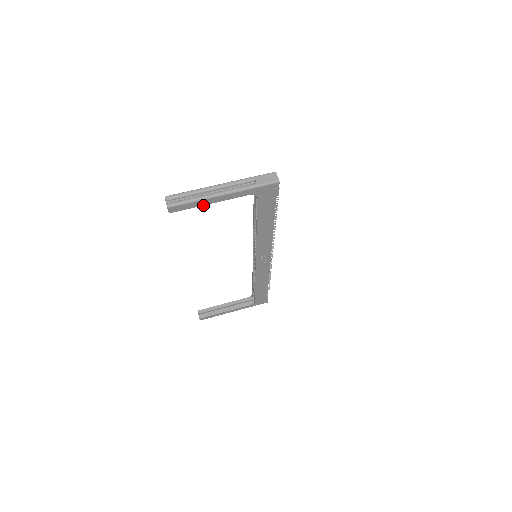
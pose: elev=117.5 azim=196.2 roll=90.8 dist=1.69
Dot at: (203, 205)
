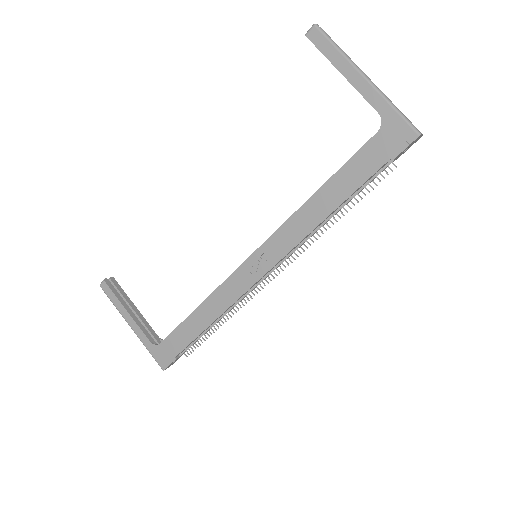
Dot at: (335, 67)
